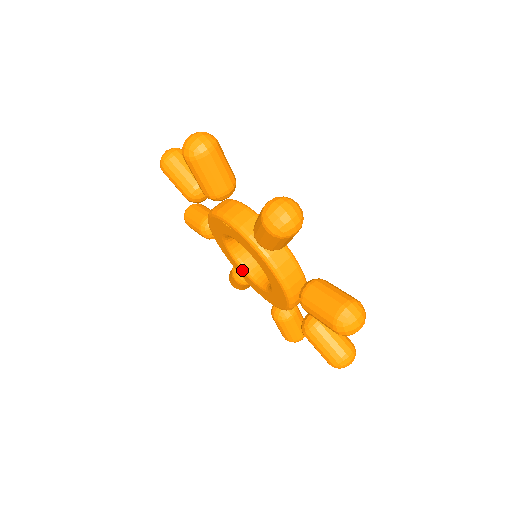
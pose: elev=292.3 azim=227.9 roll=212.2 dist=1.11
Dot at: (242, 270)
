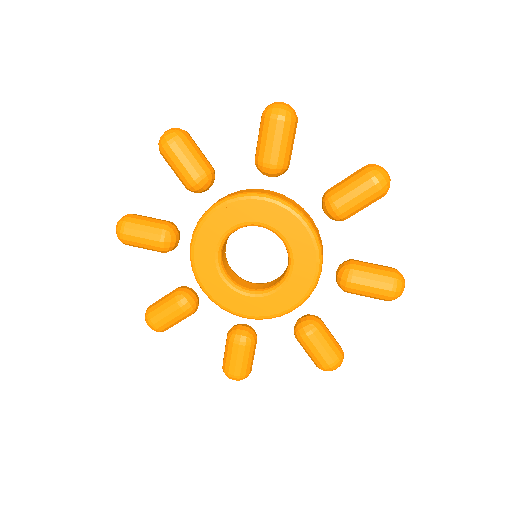
Dot at: (247, 295)
